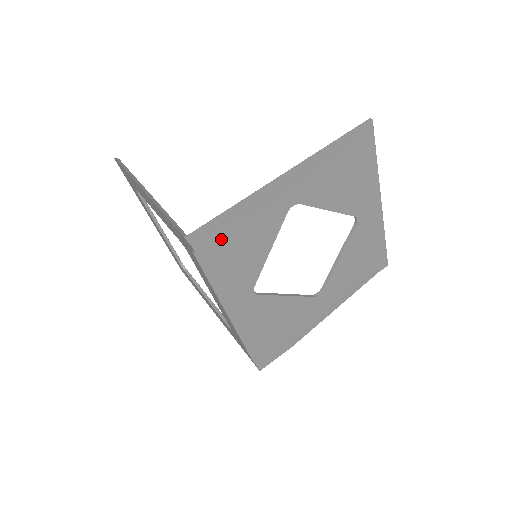
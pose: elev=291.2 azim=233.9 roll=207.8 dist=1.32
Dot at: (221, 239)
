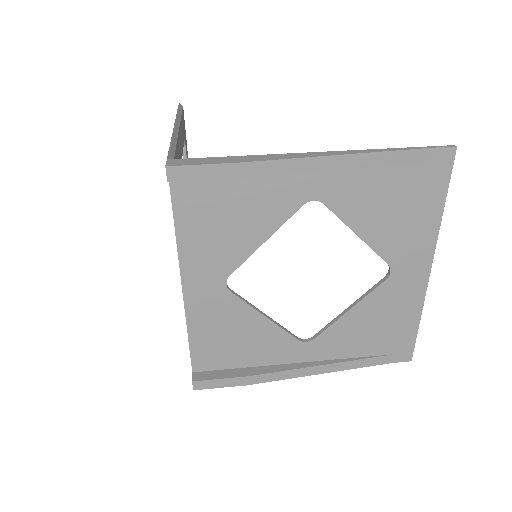
Dot at: (209, 188)
